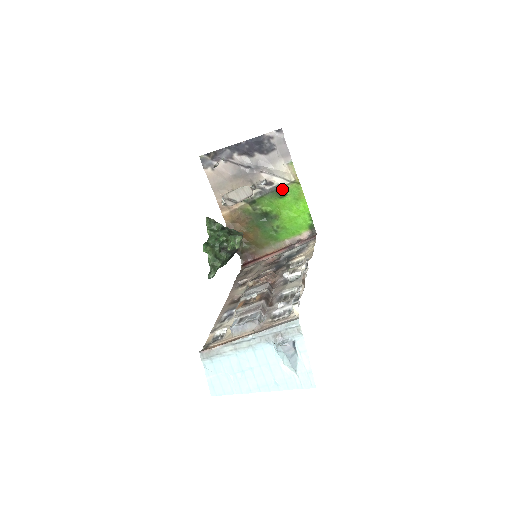
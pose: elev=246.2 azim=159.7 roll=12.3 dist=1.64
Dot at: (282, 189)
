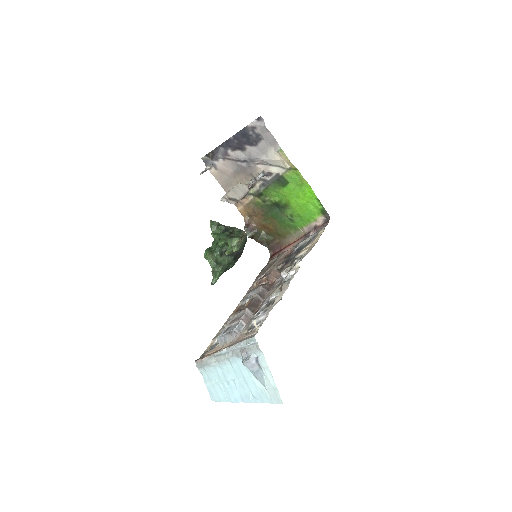
Dot at: (282, 178)
